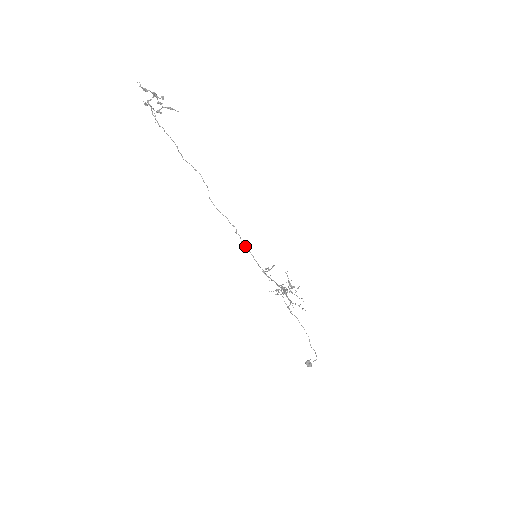
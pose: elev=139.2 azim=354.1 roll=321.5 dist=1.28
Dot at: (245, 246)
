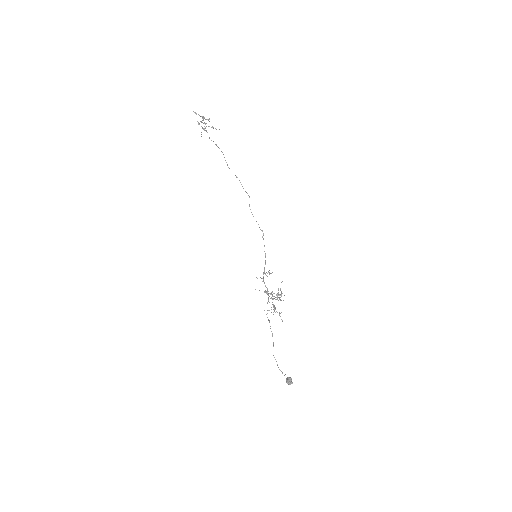
Dot at: occluded
